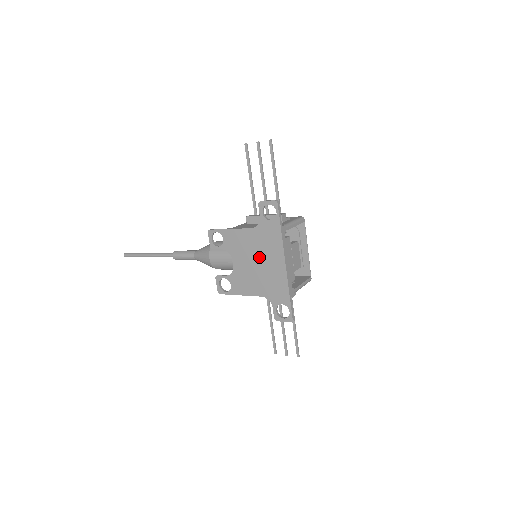
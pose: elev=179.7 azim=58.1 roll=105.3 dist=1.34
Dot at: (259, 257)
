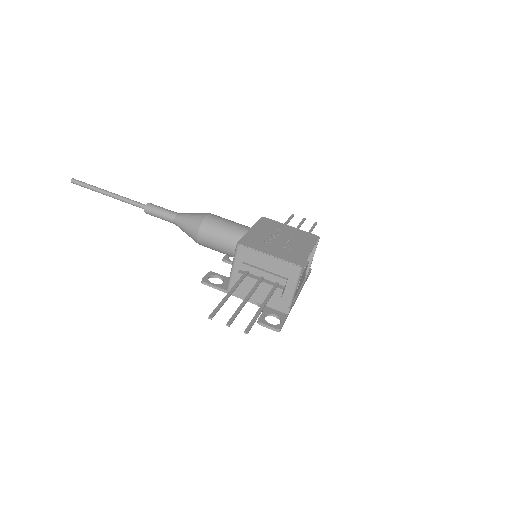
Dot at: occluded
